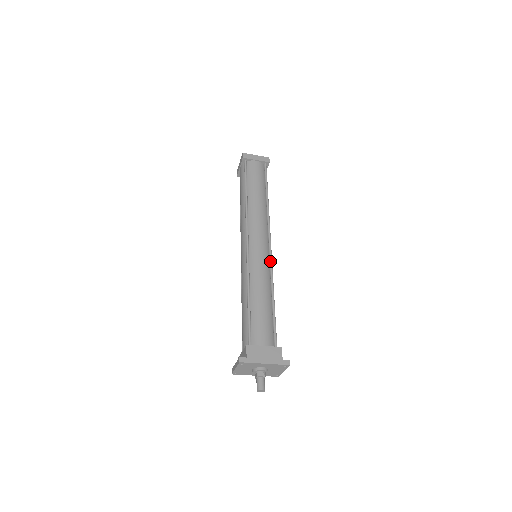
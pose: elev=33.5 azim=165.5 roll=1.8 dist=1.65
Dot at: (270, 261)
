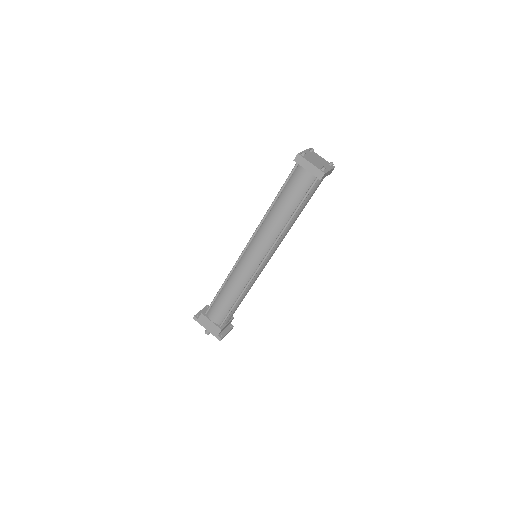
Dot at: (253, 274)
